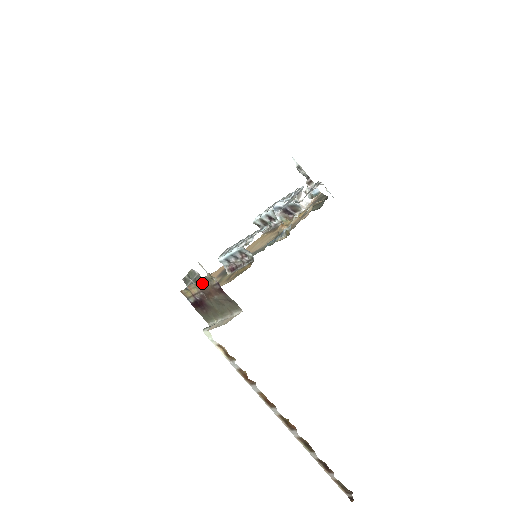
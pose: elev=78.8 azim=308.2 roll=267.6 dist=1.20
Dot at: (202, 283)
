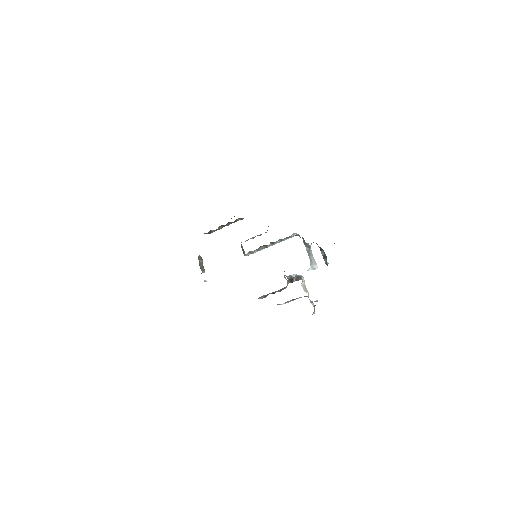
Dot at: occluded
